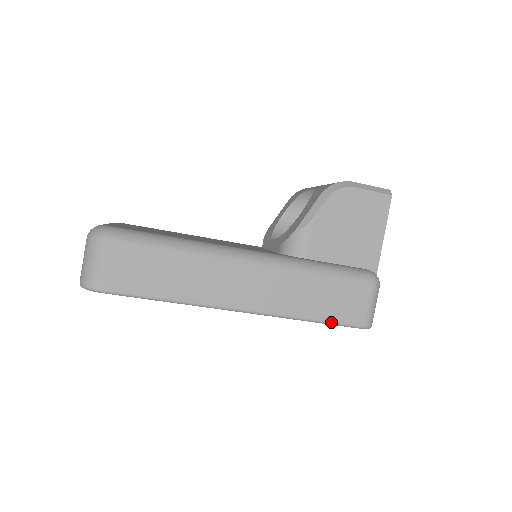
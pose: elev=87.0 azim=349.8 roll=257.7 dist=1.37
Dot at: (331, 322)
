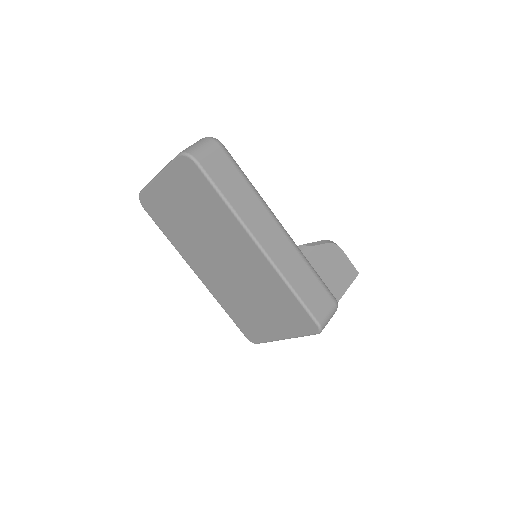
Dot at: (304, 303)
